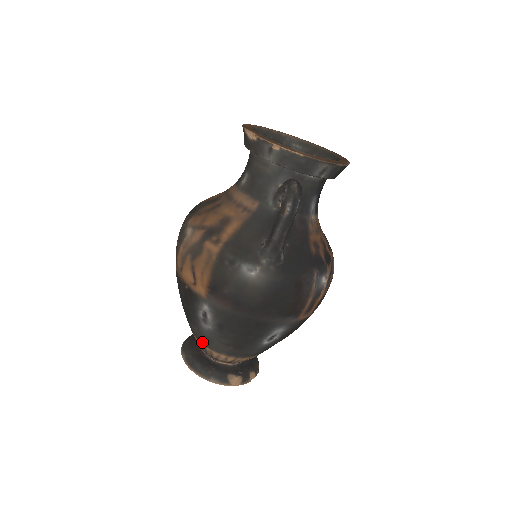
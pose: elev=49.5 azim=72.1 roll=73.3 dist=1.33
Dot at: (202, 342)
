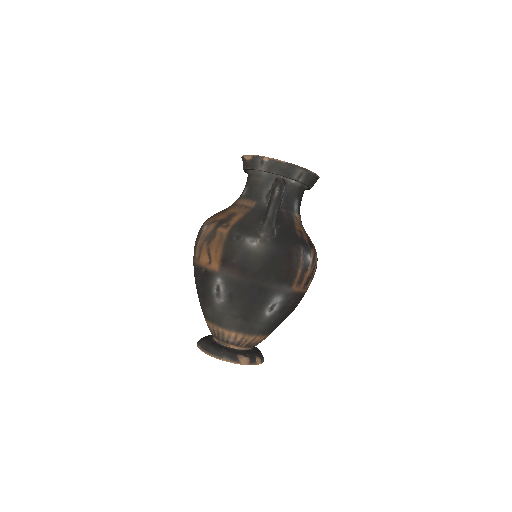
Dot at: (215, 323)
